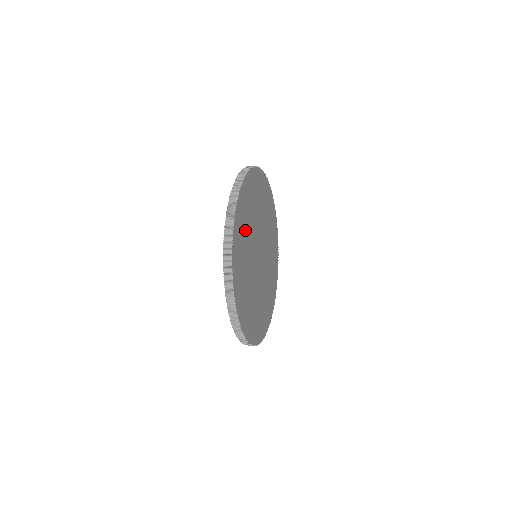
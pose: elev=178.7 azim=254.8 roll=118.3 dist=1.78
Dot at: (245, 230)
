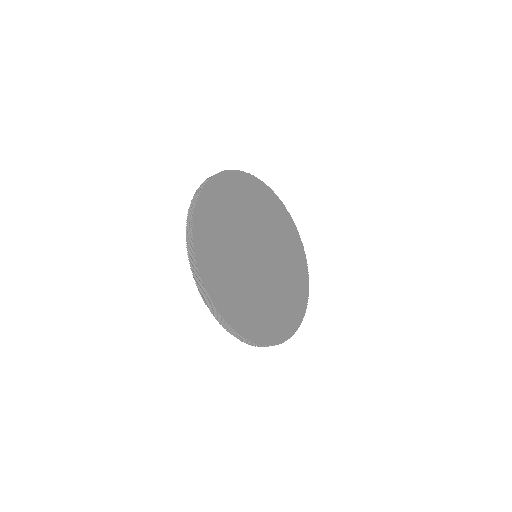
Dot at: (225, 271)
